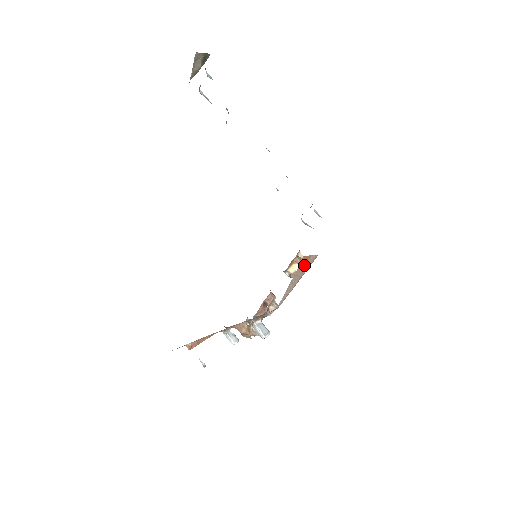
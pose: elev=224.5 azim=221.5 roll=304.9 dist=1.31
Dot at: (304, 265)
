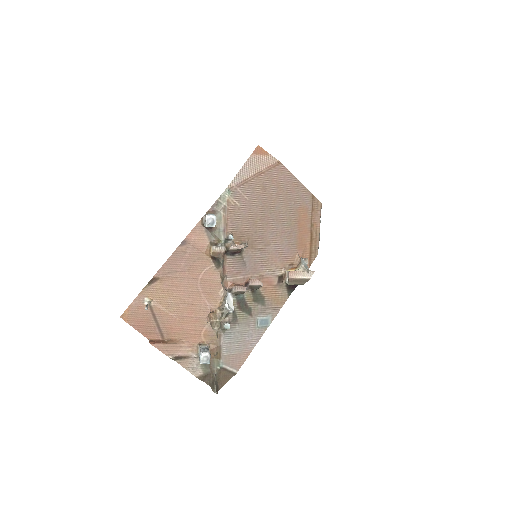
Dot at: (260, 158)
